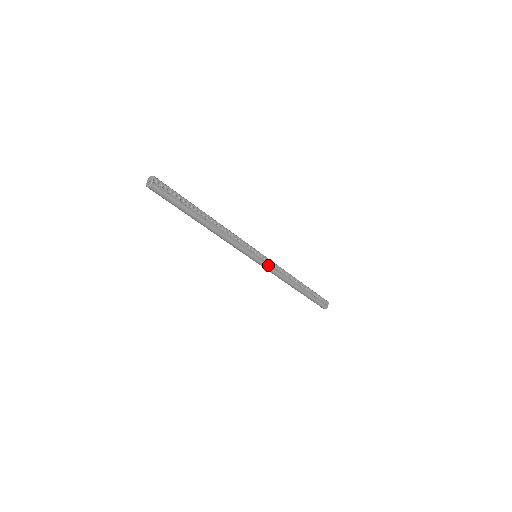
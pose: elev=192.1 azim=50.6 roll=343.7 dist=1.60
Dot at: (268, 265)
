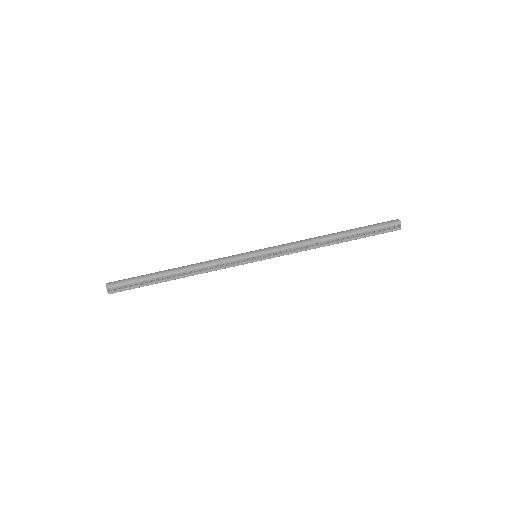
Dot at: (274, 257)
